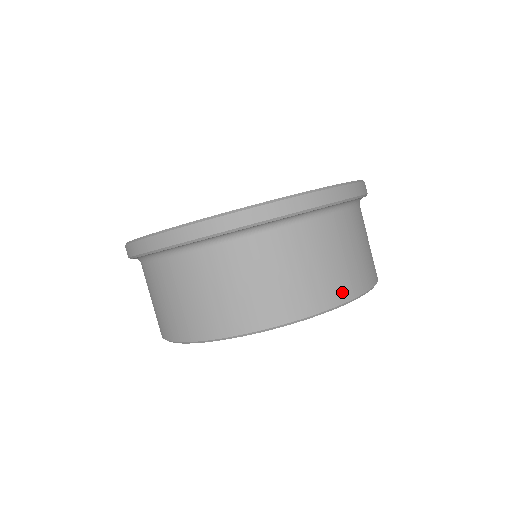
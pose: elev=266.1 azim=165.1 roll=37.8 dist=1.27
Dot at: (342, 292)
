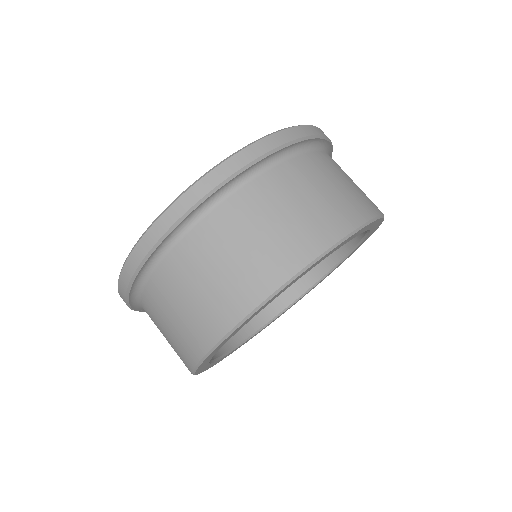
Dot at: occluded
